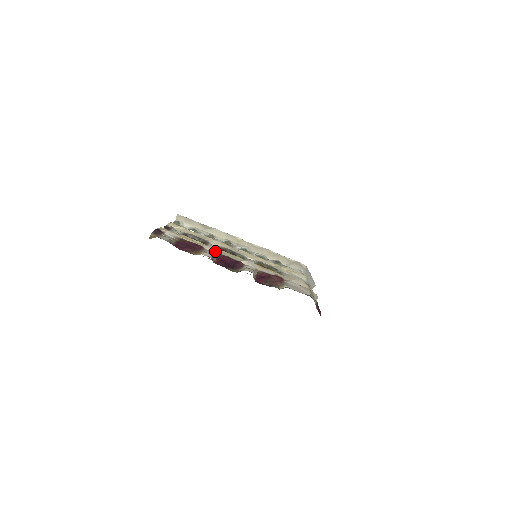
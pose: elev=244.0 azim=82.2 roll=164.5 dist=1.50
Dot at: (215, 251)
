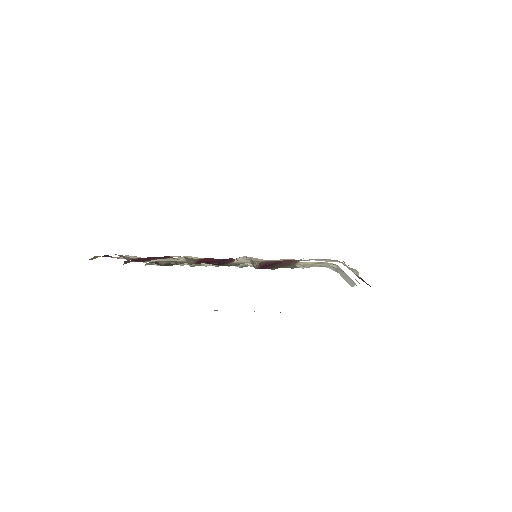
Dot at: occluded
